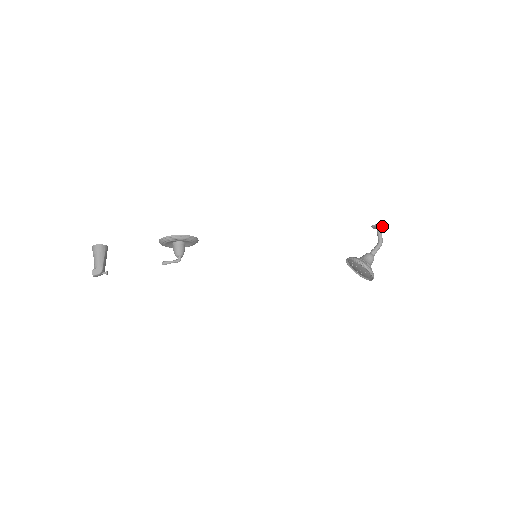
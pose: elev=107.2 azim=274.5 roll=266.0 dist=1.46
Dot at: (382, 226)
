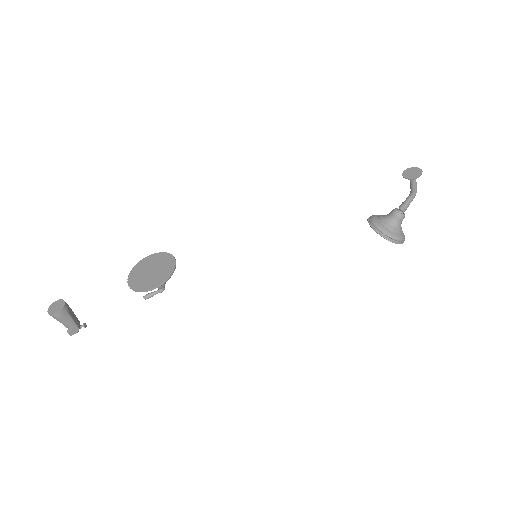
Dot at: (418, 174)
